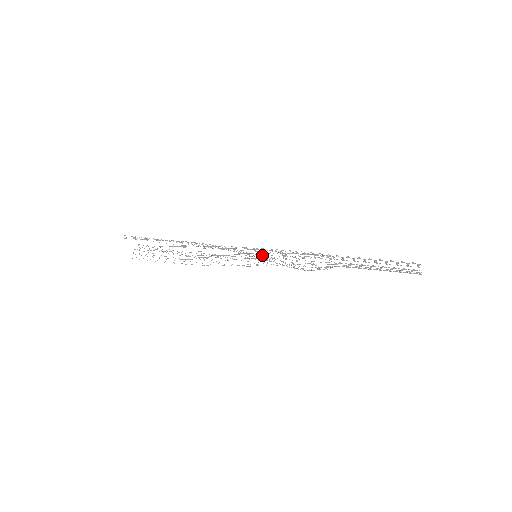
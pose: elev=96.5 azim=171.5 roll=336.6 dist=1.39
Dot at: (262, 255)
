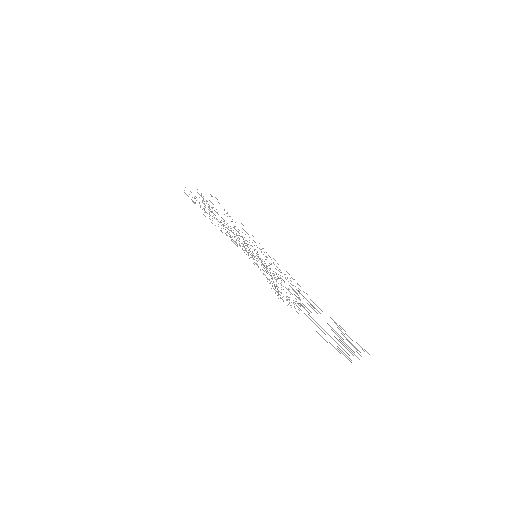
Dot at: occluded
